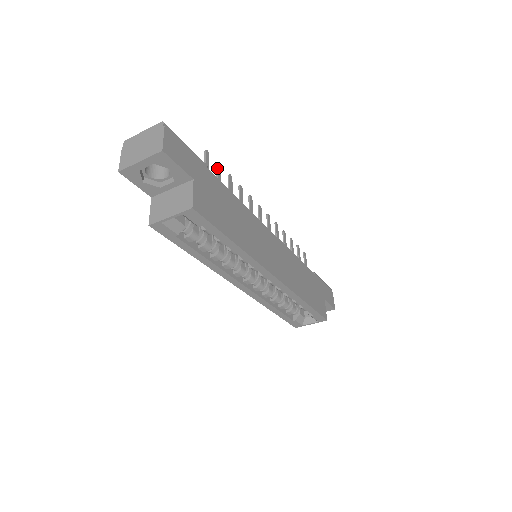
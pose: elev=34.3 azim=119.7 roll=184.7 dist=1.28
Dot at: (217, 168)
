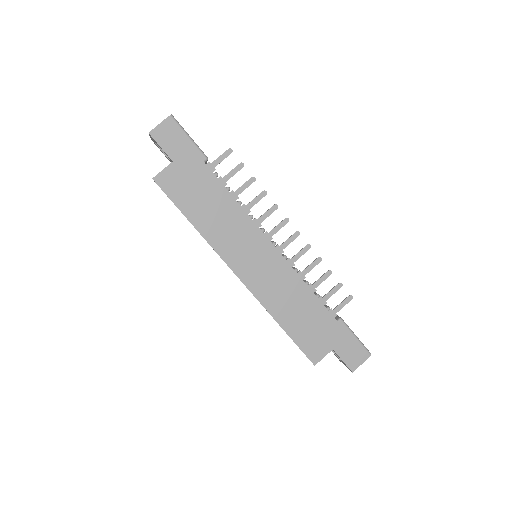
Dot at: (236, 166)
